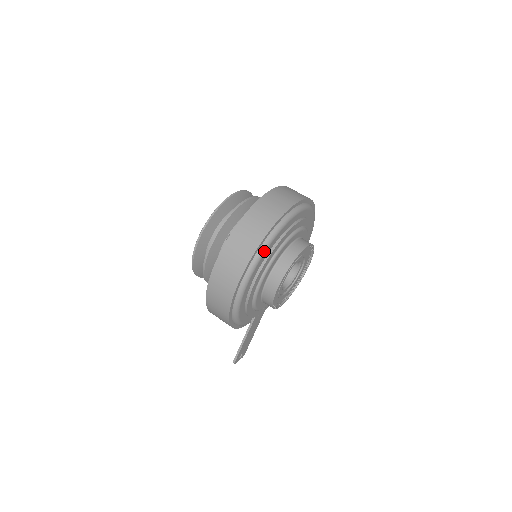
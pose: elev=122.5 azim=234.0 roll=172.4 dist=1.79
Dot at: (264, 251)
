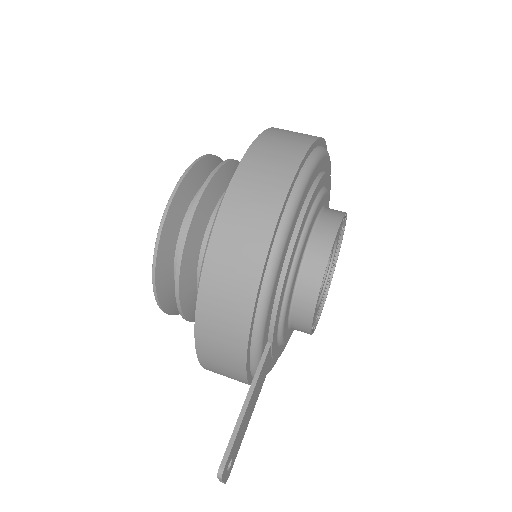
Dot at: (321, 155)
